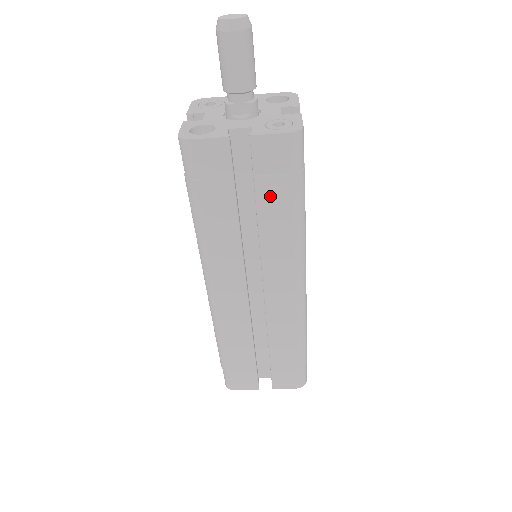
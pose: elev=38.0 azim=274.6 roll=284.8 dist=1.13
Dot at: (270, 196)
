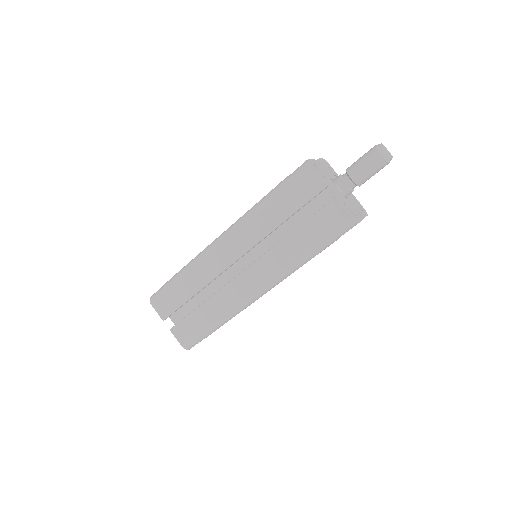
Dot at: (308, 232)
